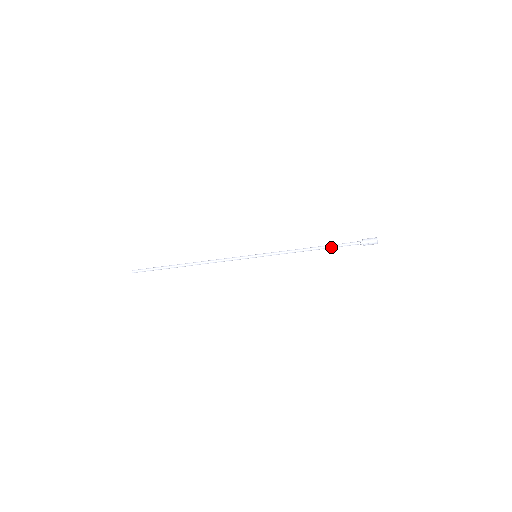
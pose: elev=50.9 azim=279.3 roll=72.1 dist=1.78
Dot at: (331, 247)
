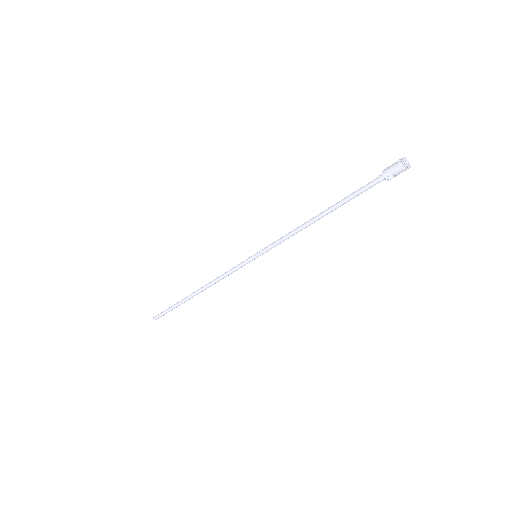
Dot at: (340, 204)
